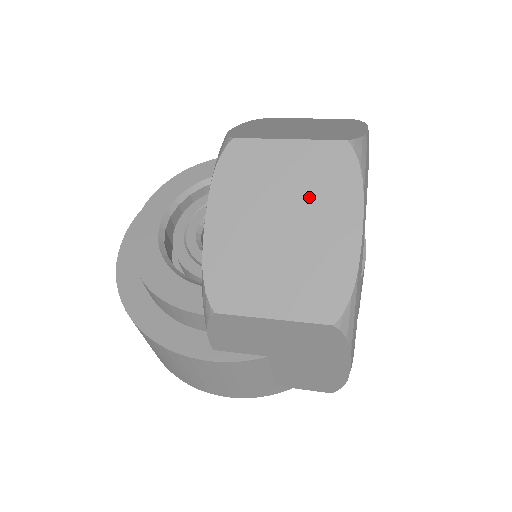
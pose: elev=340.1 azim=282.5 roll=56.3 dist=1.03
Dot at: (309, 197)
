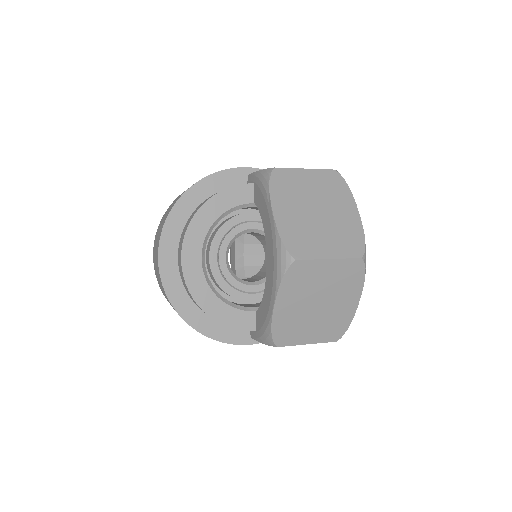
Dot at: (336, 288)
